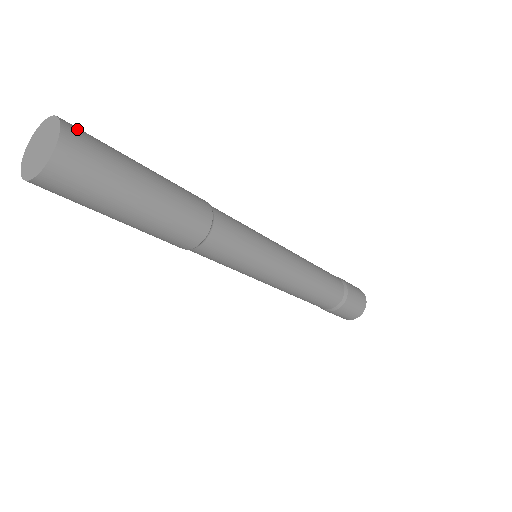
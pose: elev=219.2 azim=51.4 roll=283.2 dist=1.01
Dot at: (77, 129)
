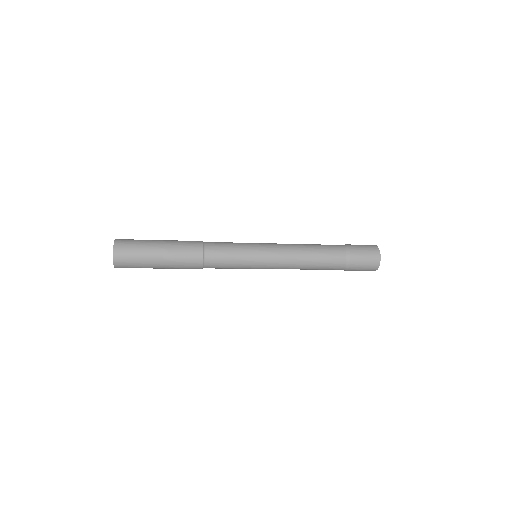
Dot at: occluded
